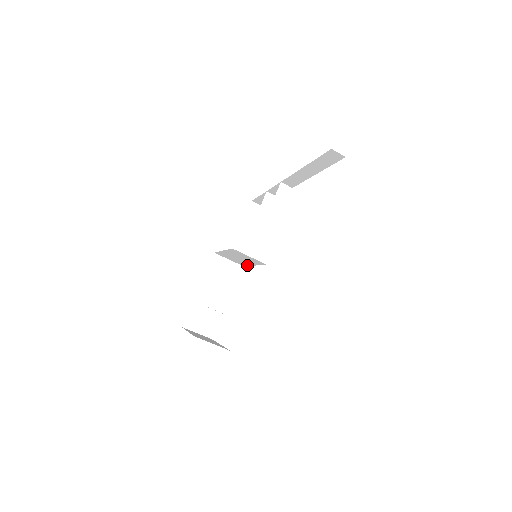
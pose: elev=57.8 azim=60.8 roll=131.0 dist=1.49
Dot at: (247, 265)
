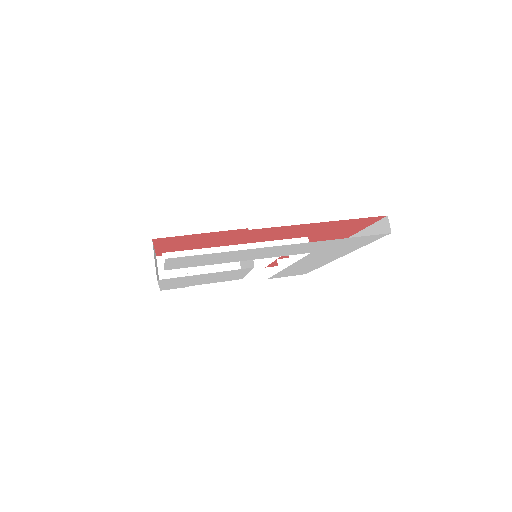
Dot at: occluded
